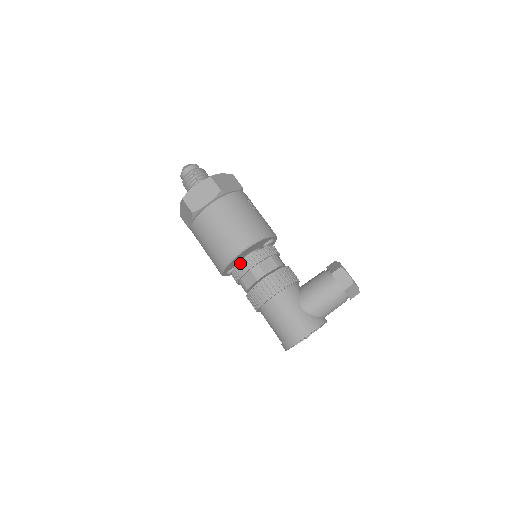
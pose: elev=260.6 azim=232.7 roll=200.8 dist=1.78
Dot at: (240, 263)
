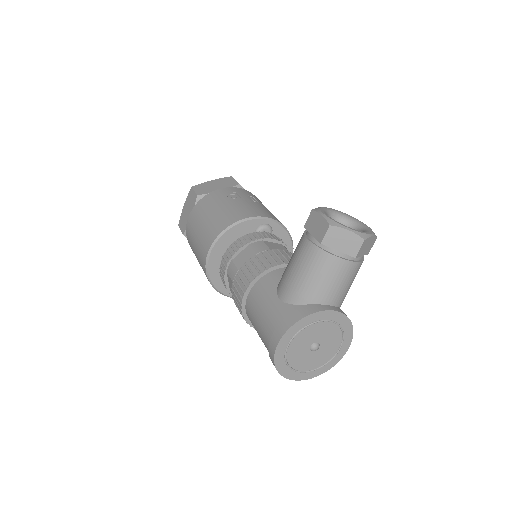
Dot at: occluded
